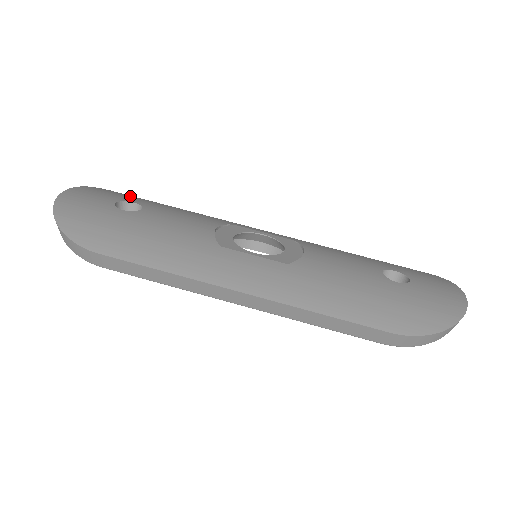
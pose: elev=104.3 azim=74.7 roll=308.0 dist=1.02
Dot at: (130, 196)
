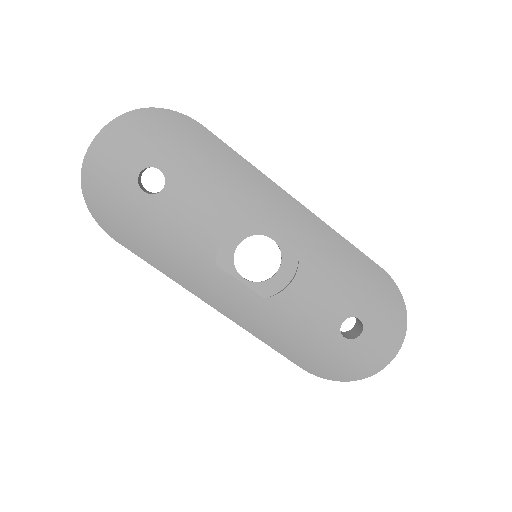
Dot at: (162, 138)
